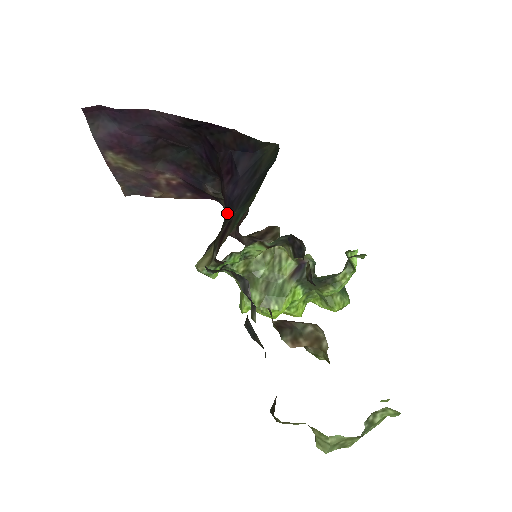
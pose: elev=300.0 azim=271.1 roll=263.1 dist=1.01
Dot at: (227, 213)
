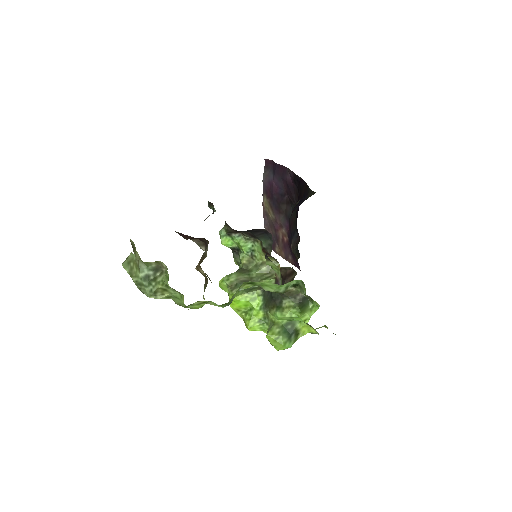
Dot at: occluded
